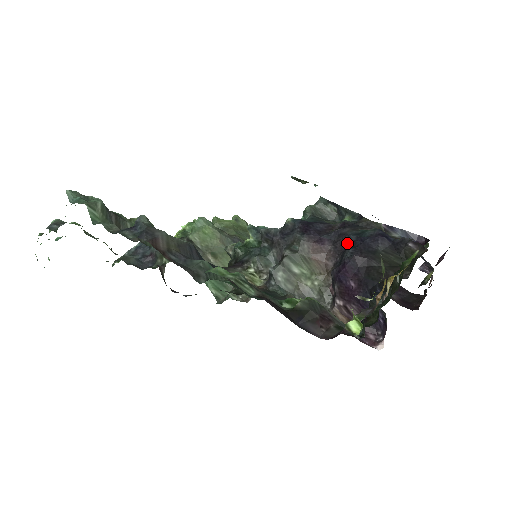
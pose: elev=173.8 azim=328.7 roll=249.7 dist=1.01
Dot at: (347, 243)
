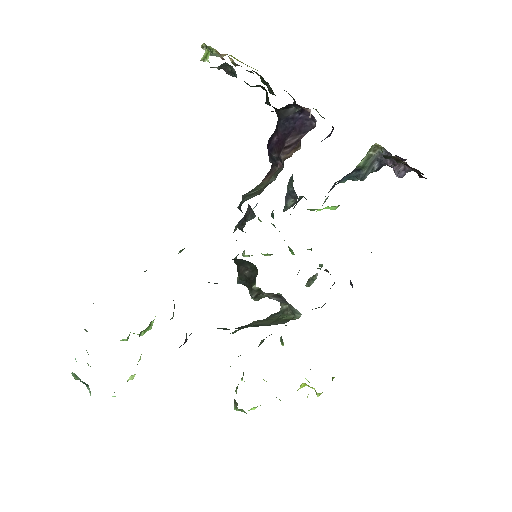
Dot at: occluded
